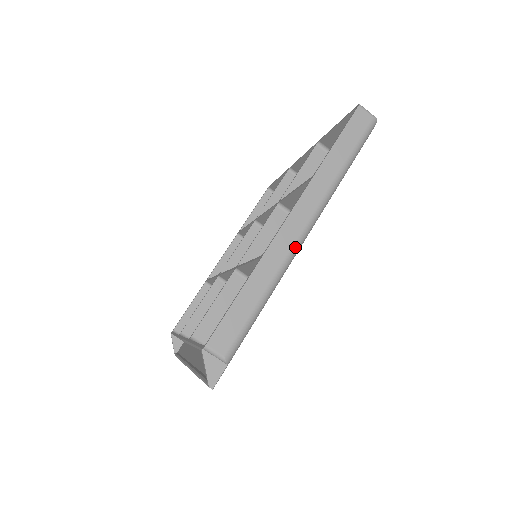
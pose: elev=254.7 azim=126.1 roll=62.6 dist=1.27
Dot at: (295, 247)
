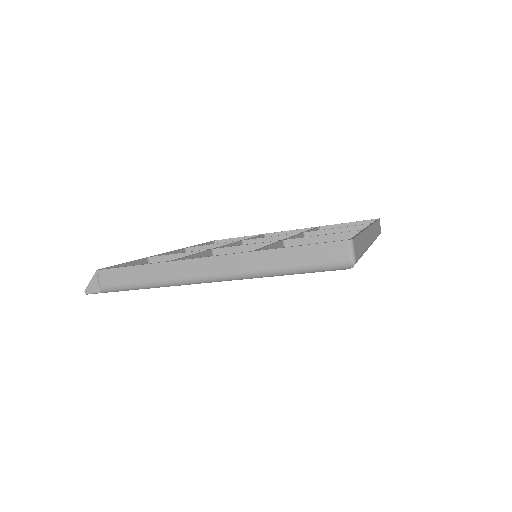
Dot at: (193, 279)
